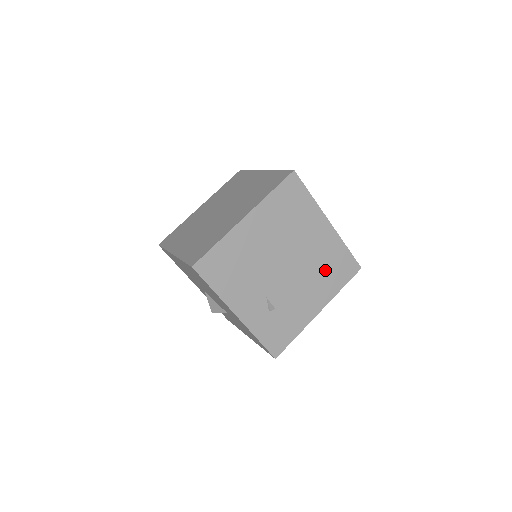
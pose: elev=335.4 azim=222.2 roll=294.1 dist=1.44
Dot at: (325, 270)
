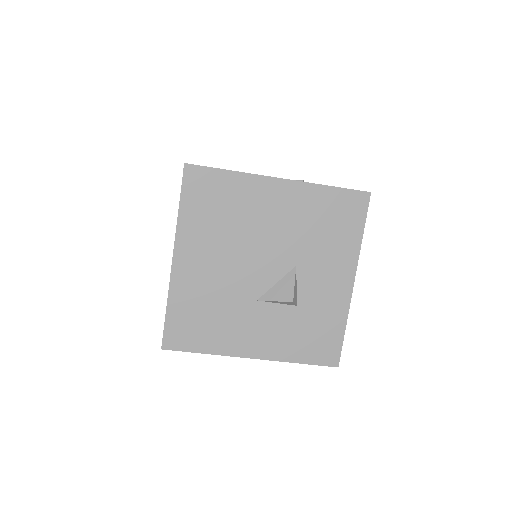
Dot at: occluded
